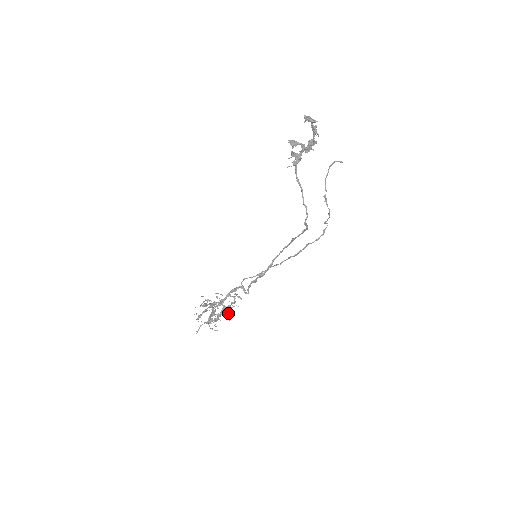
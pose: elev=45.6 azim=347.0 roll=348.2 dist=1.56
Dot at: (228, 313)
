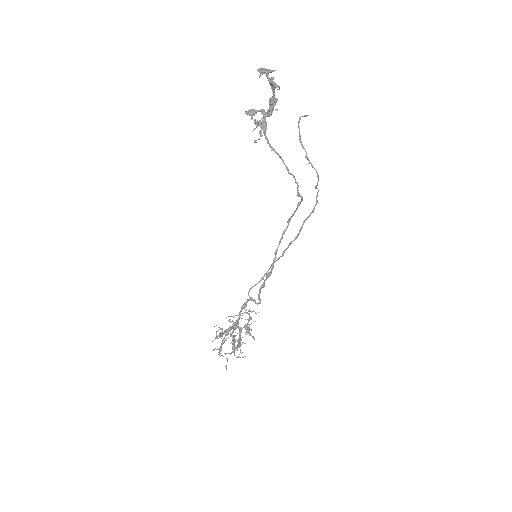
Dot at: (249, 332)
